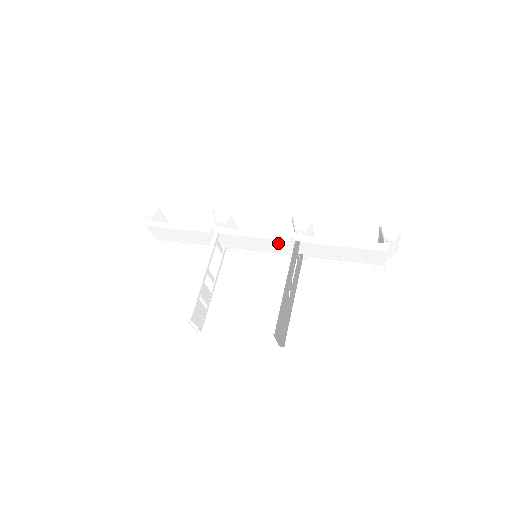
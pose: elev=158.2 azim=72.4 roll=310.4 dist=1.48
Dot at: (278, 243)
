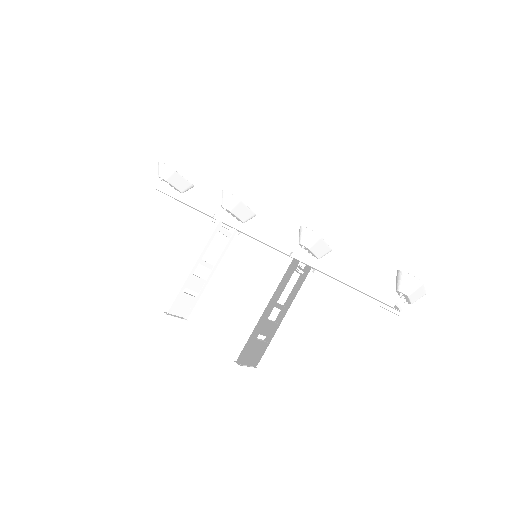
Dot at: occluded
